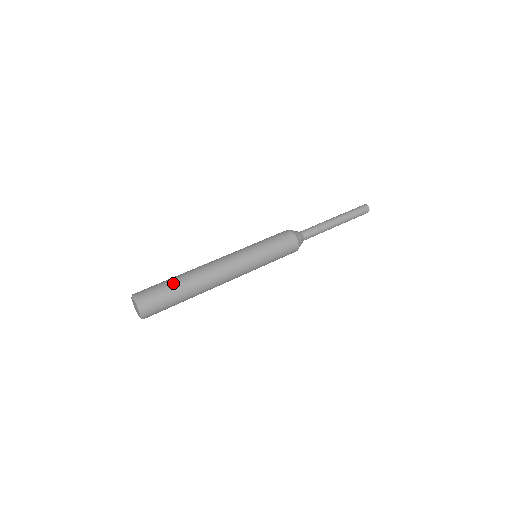
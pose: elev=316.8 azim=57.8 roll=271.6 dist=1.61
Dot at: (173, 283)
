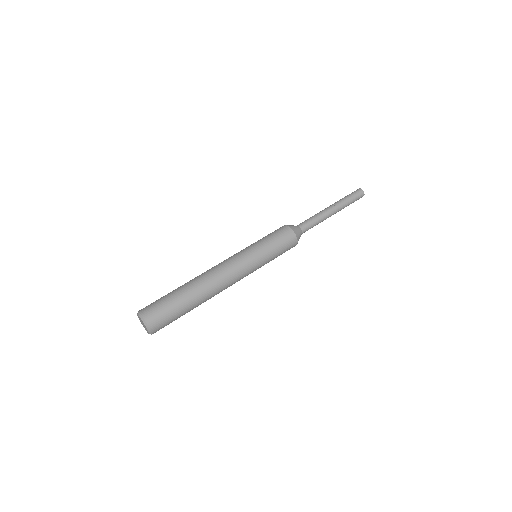
Dot at: (173, 292)
